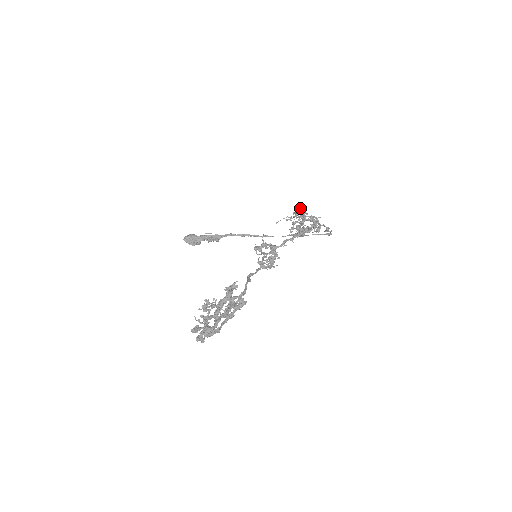
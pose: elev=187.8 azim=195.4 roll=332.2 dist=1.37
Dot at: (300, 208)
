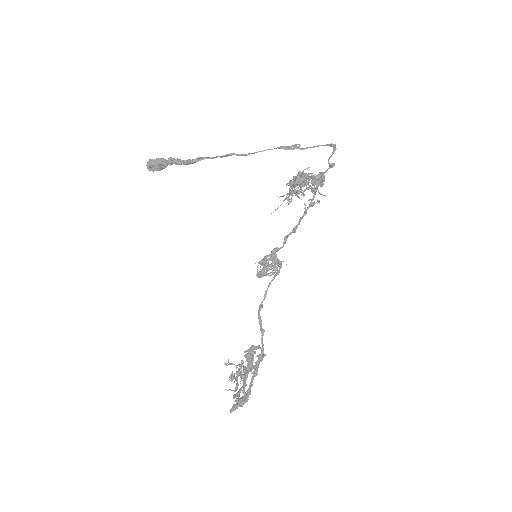
Dot at: (298, 181)
